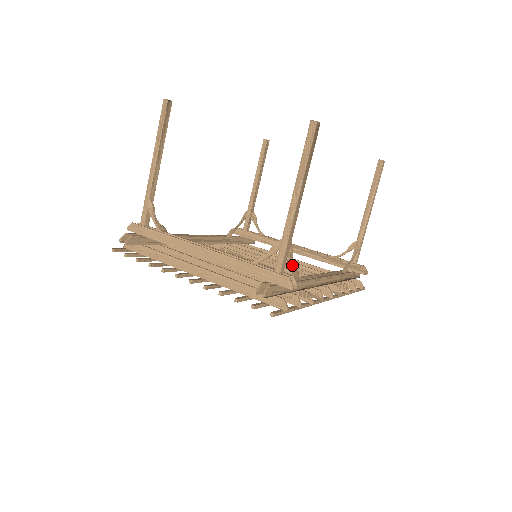
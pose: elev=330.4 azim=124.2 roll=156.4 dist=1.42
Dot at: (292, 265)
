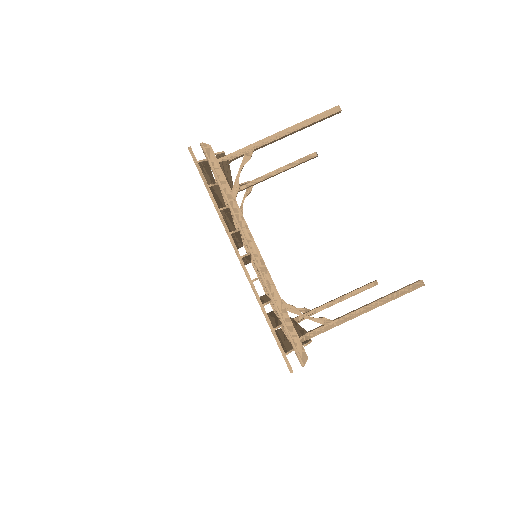
Dot at: (240, 171)
